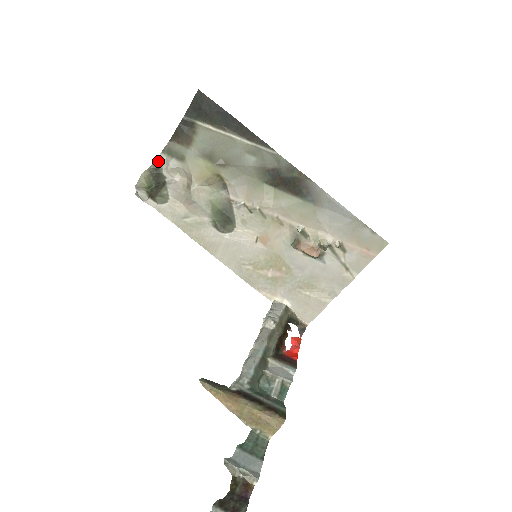
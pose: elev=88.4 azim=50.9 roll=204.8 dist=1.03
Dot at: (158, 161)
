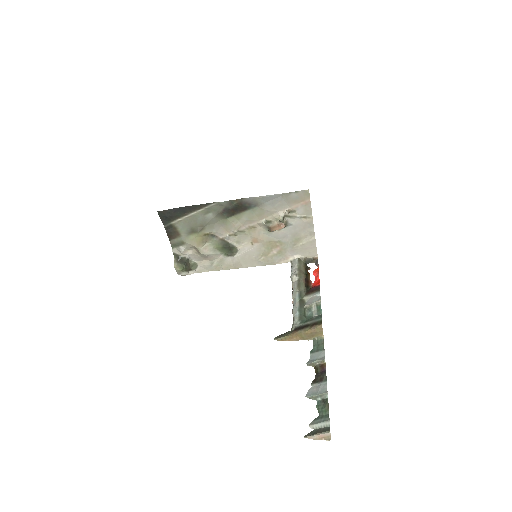
Dot at: (175, 254)
